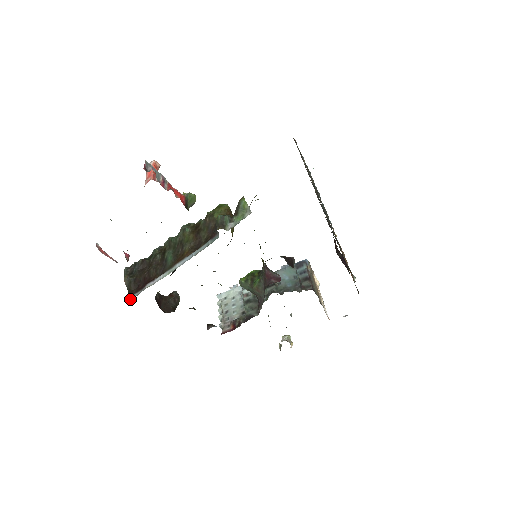
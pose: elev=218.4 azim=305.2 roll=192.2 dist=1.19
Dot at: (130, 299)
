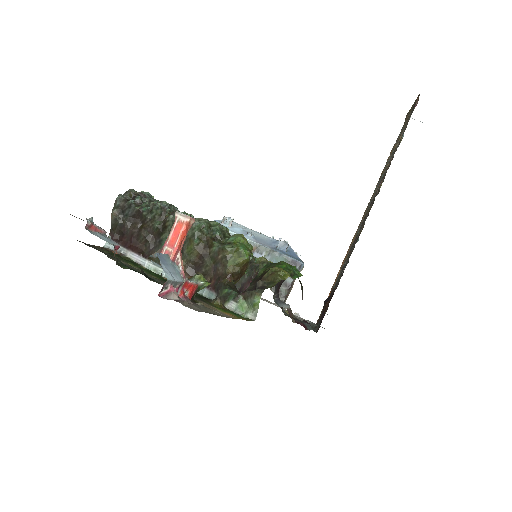
Dot at: (108, 246)
